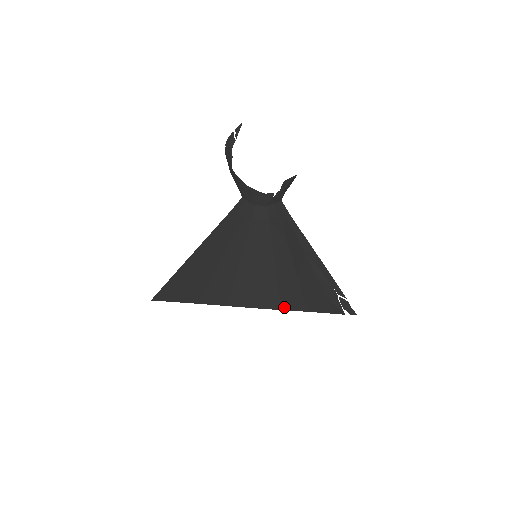
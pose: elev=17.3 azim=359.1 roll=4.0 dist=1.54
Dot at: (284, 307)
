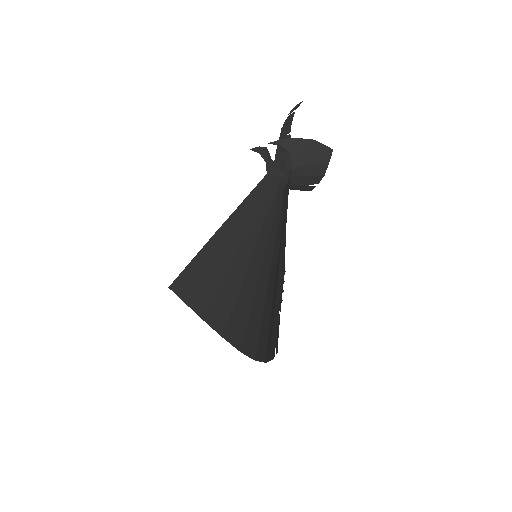
Dot at: (257, 354)
